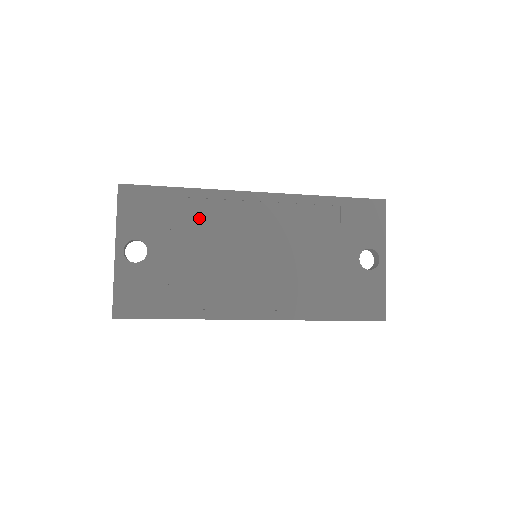
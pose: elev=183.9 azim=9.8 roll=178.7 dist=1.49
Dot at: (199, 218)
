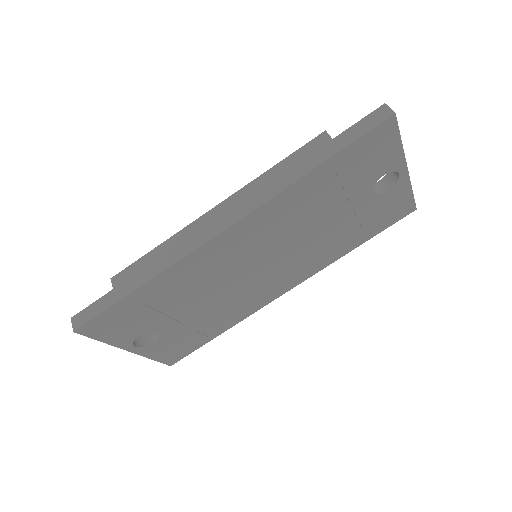
Dot at: (179, 289)
